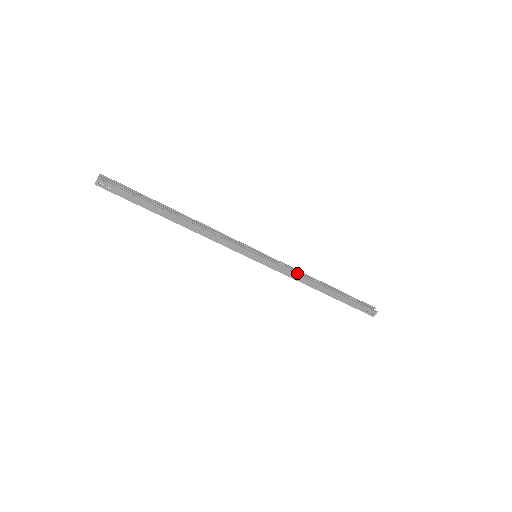
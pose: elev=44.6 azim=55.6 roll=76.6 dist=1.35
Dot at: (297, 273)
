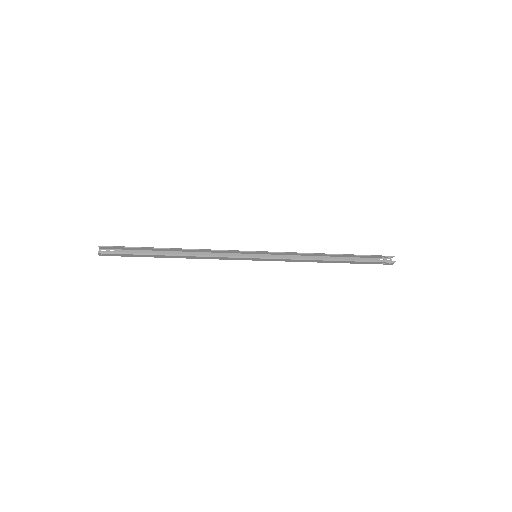
Dot at: (299, 259)
